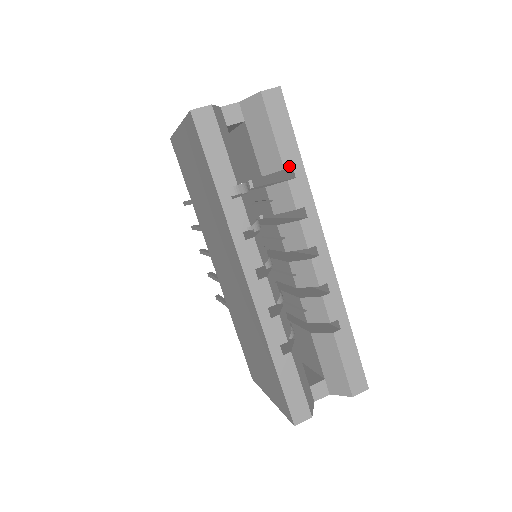
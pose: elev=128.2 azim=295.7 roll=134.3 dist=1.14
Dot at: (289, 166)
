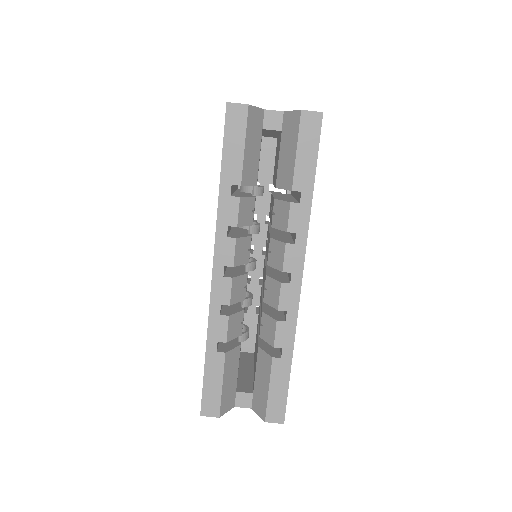
Dot at: (298, 190)
